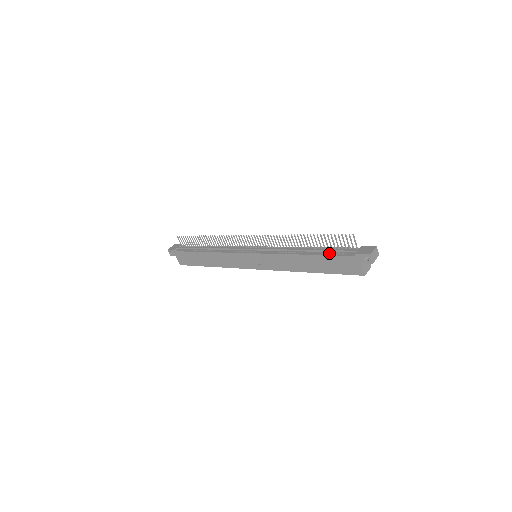
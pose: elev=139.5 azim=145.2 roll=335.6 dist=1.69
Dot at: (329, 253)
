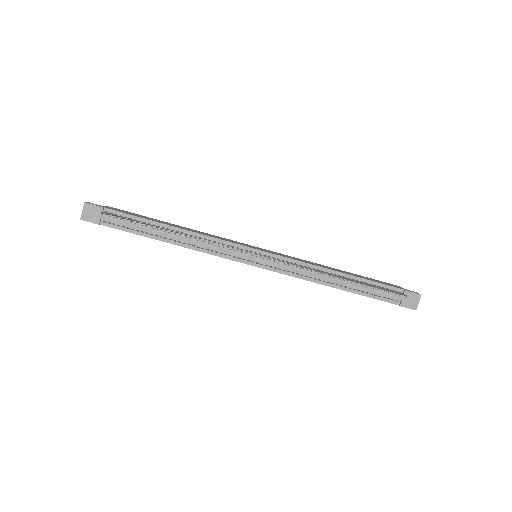
Dot at: (368, 294)
